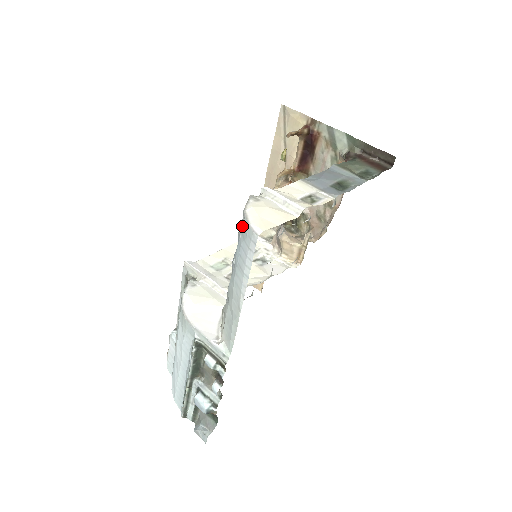
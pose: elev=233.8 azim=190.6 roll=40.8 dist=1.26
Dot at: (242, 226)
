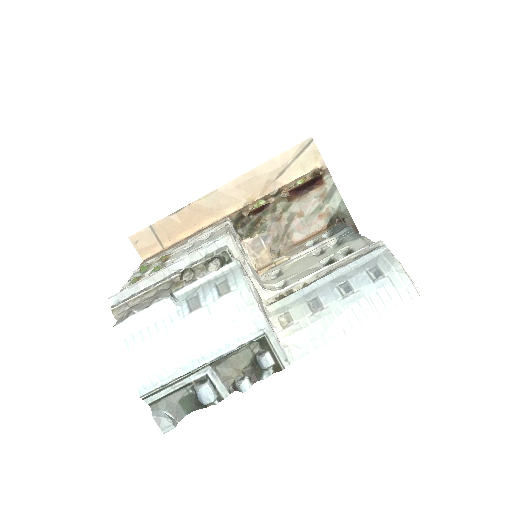
Dot at: (391, 273)
